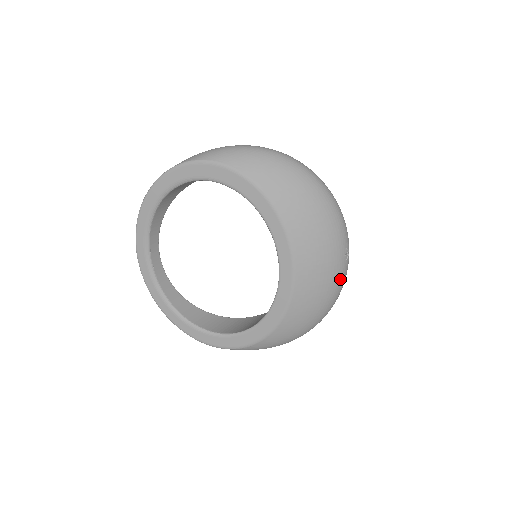
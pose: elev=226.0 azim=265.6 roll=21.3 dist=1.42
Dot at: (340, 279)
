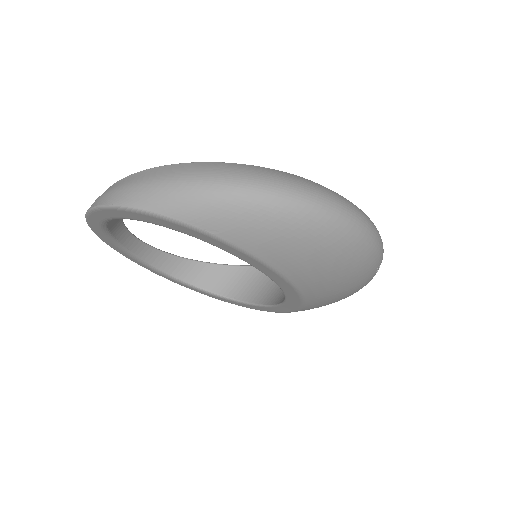
Dot at: (365, 285)
